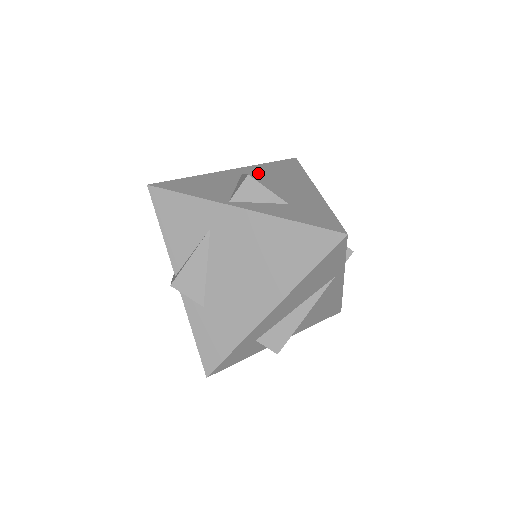
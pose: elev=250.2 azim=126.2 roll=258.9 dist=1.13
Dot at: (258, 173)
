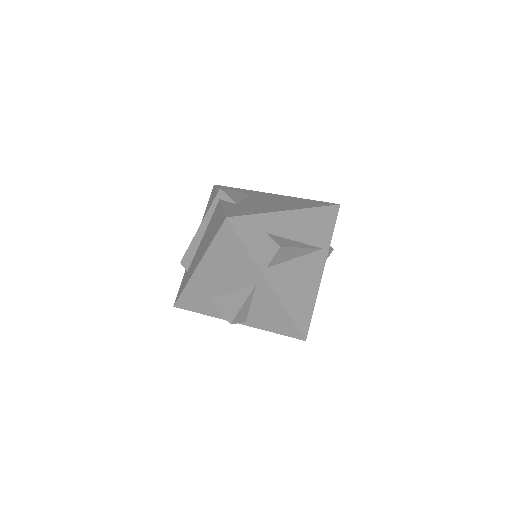
Dot at: occluded
